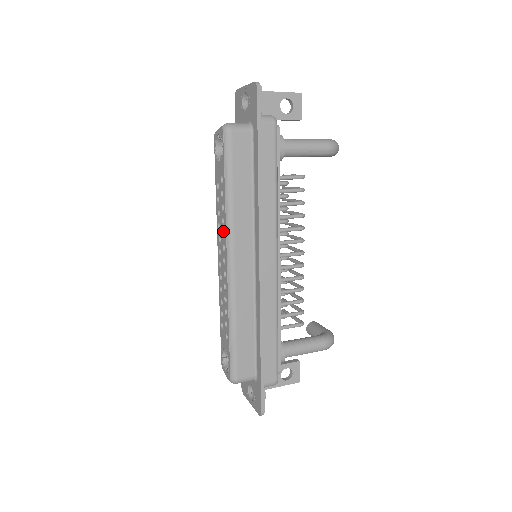
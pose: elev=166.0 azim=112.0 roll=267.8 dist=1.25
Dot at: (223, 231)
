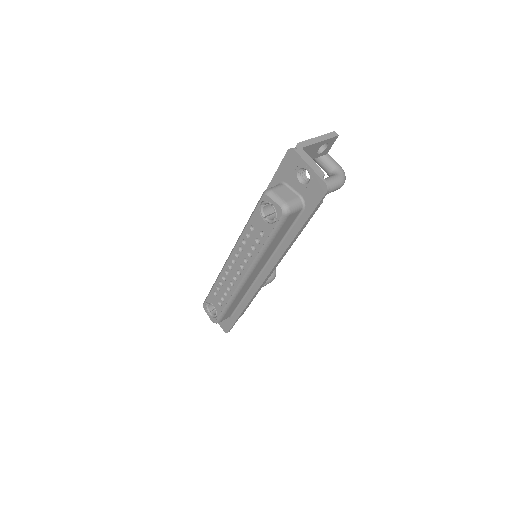
Dot at: (246, 258)
